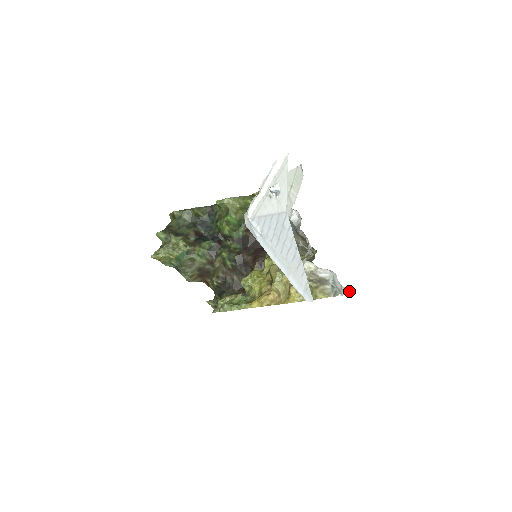
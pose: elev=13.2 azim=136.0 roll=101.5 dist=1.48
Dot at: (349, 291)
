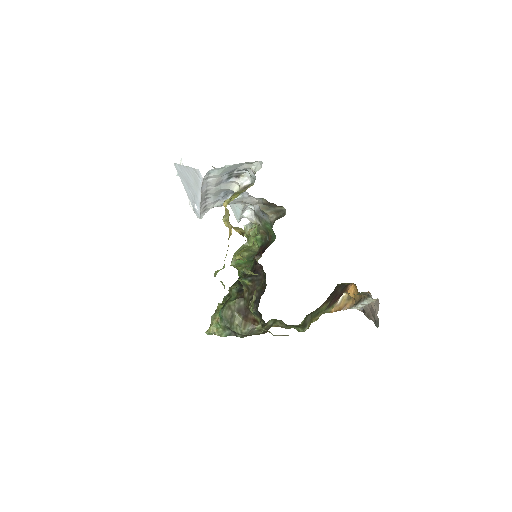
Dot at: (258, 166)
